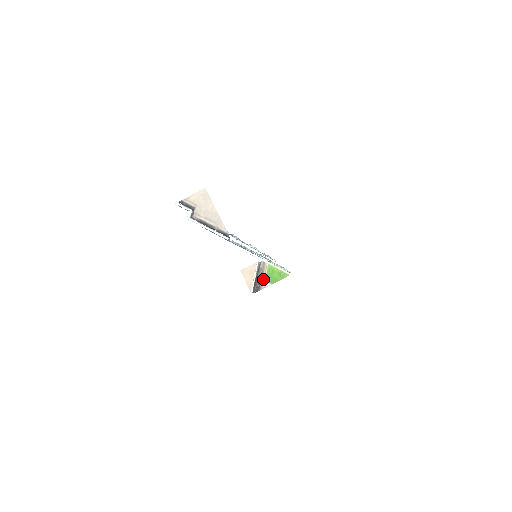
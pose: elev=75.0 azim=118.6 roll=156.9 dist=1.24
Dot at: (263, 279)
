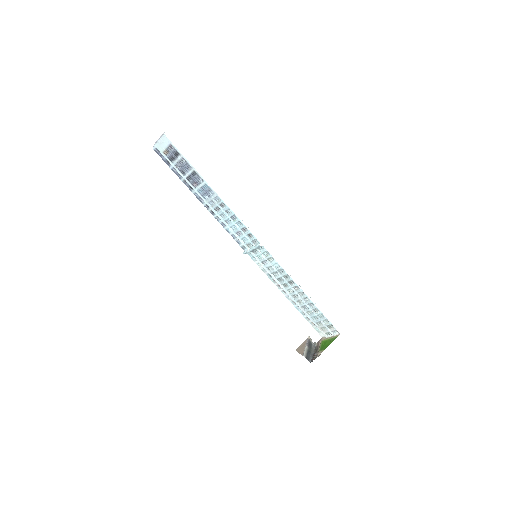
Dot at: (318, 352)
